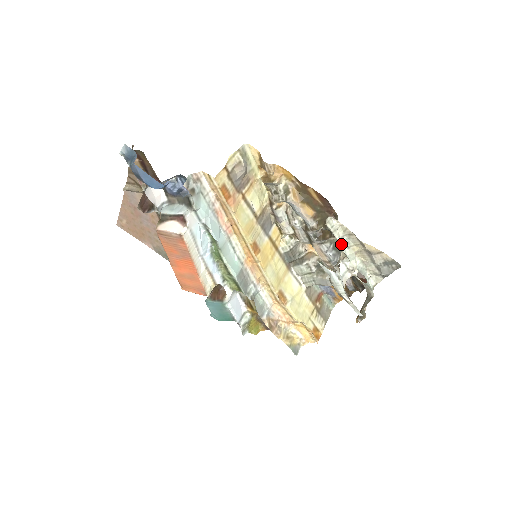
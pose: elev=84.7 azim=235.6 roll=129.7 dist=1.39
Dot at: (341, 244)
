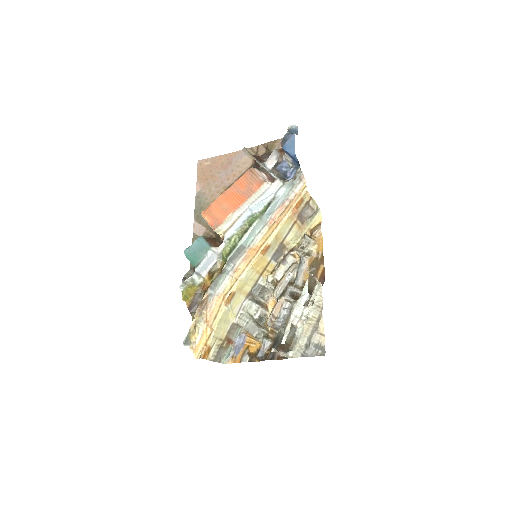
Dot at: (309, 304)
